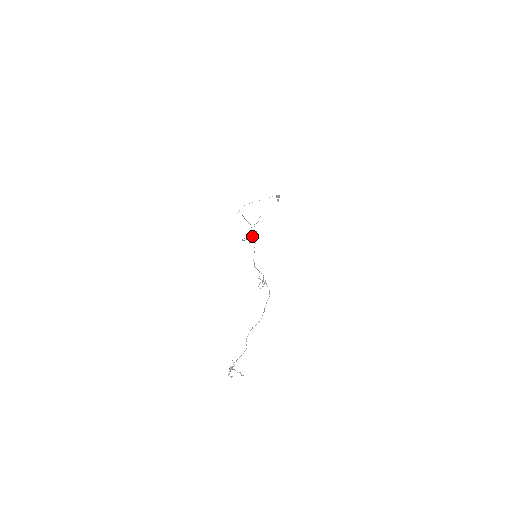
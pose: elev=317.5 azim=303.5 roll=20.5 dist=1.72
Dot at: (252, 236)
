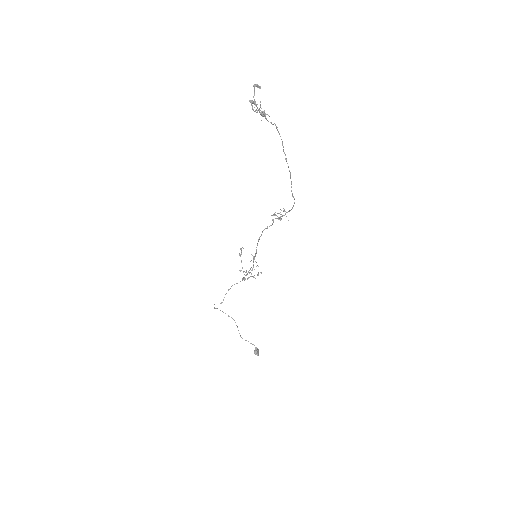
Dot at: (245, 275)
